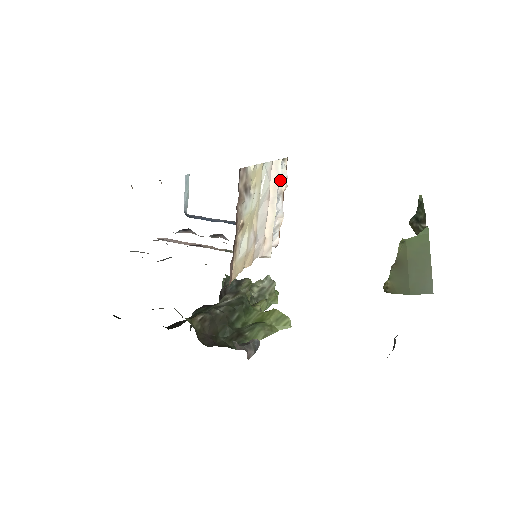
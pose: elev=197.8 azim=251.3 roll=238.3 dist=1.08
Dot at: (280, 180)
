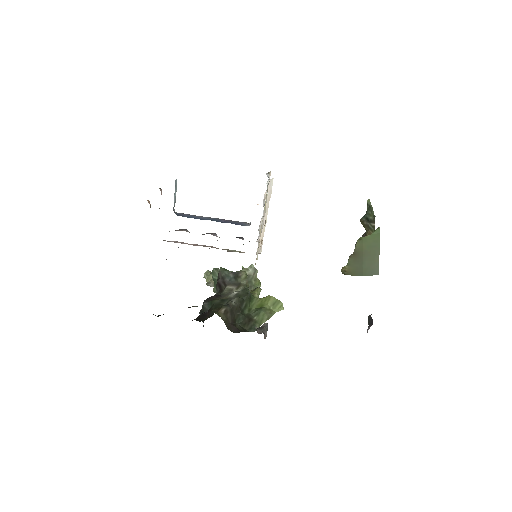
Dot at: occluded
